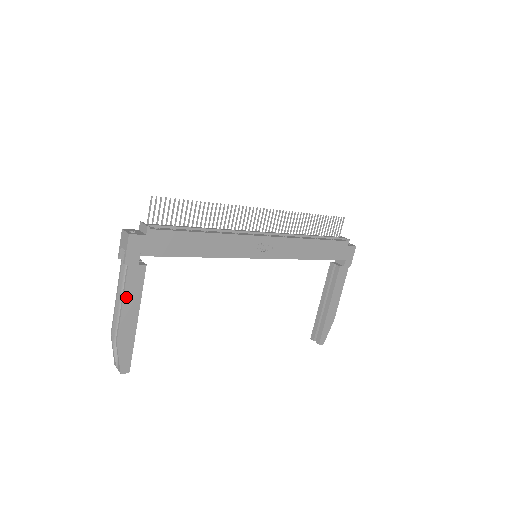
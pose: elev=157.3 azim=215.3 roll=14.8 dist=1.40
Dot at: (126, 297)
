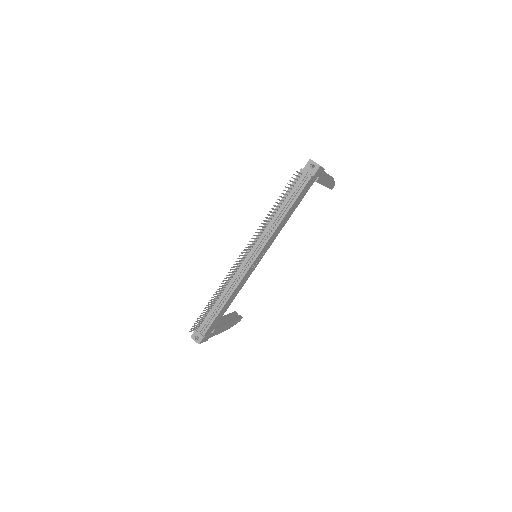
Dot at: (219, 333)
